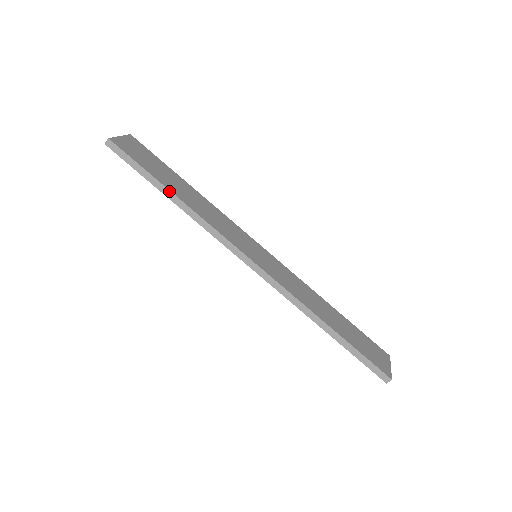
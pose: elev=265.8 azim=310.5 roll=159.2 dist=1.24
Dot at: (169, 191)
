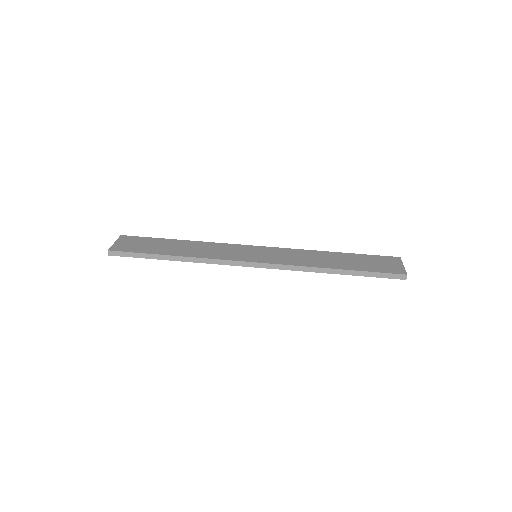
Dot at: (168, 256)
